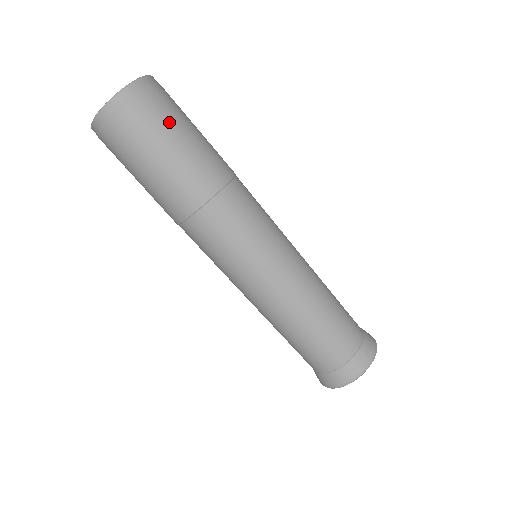
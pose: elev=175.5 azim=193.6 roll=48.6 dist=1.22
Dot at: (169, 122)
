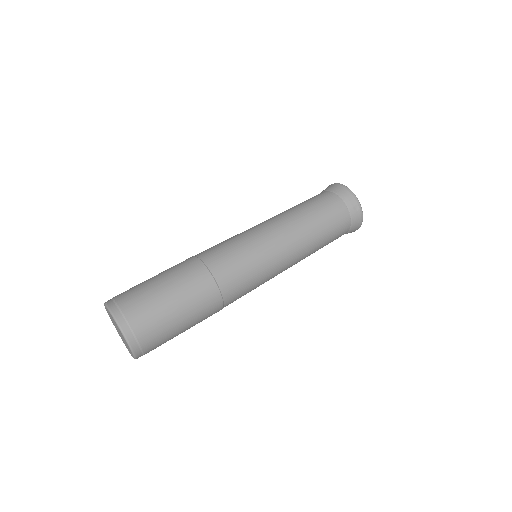
Dot at: (163, 319)
